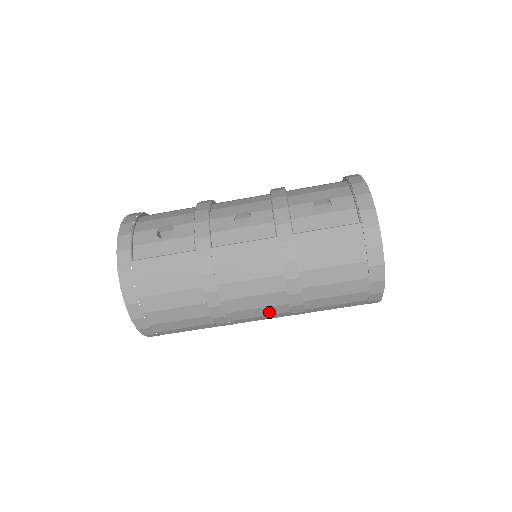
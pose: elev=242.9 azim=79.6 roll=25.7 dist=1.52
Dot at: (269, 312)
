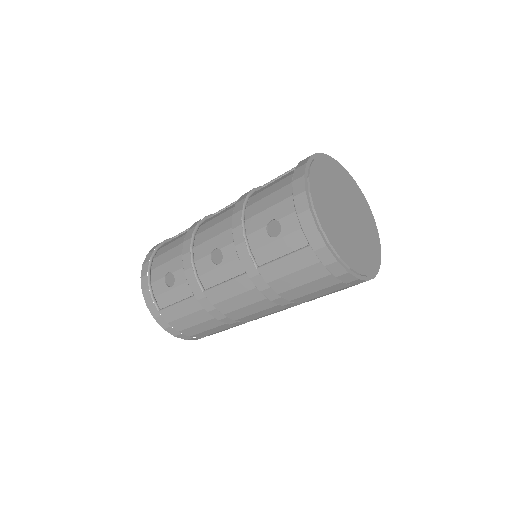
Dot at: occluded
